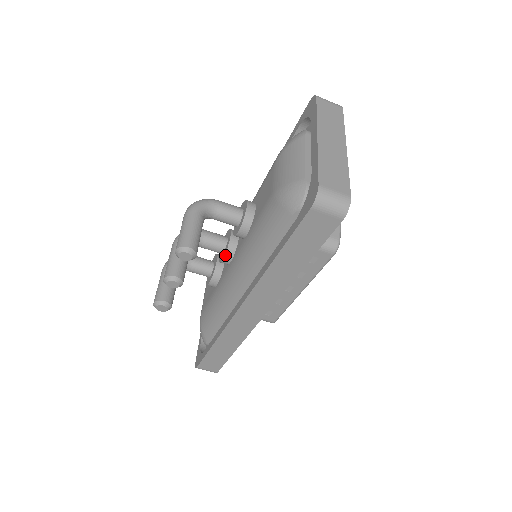
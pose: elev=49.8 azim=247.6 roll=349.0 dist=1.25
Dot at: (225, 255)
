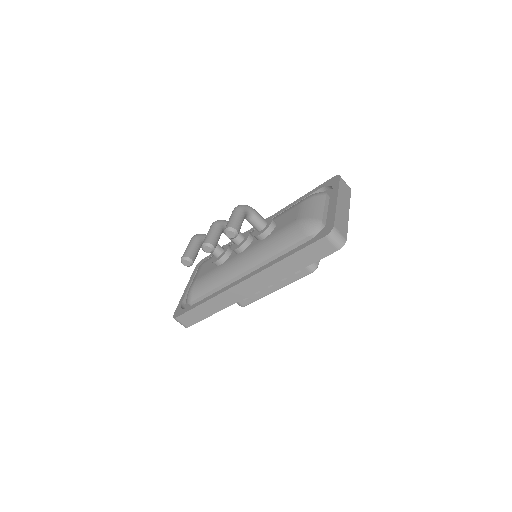
Dot at: (241, 246)
